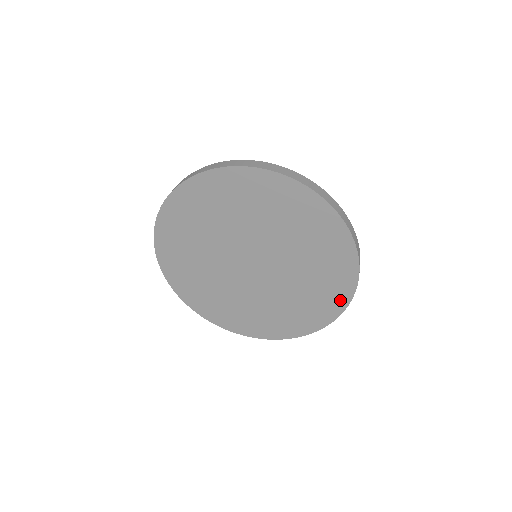
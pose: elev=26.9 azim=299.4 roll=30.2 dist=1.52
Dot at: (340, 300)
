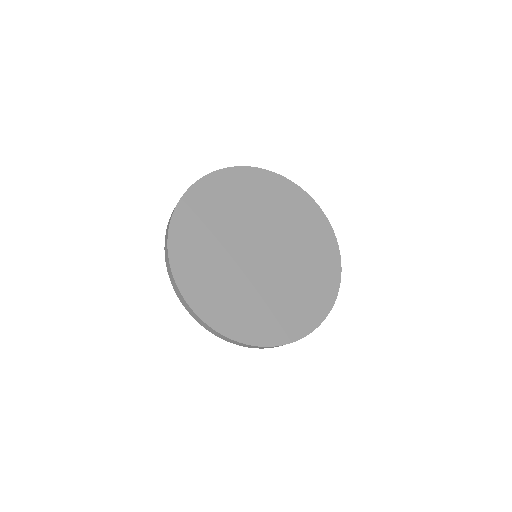
Dot at: (306, 325)
